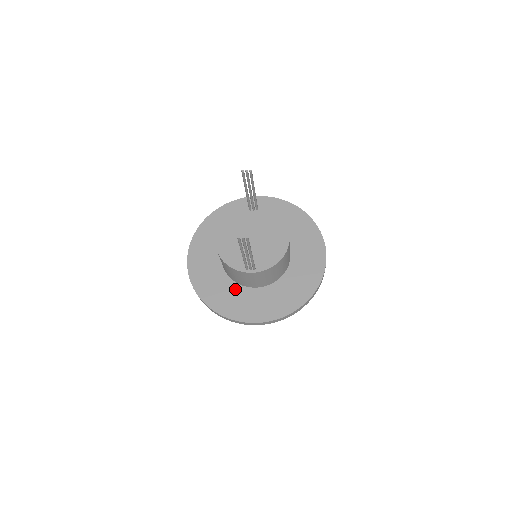
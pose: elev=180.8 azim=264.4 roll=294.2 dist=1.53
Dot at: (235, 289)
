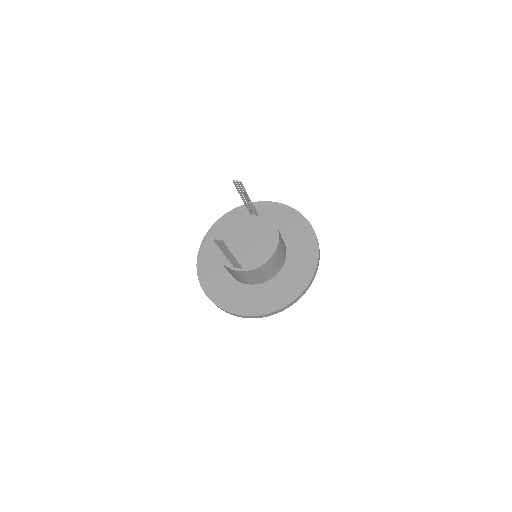
Dot at: (231, 283)
